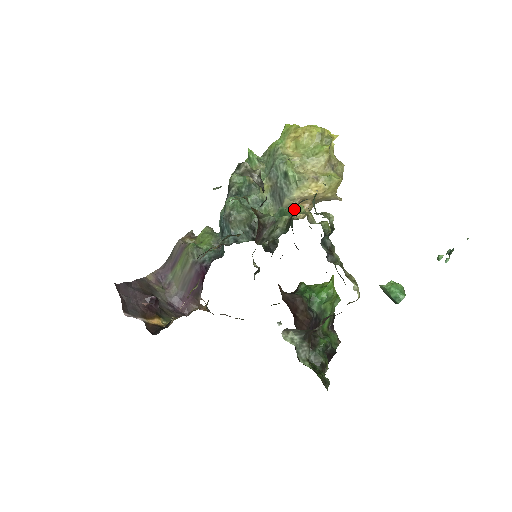
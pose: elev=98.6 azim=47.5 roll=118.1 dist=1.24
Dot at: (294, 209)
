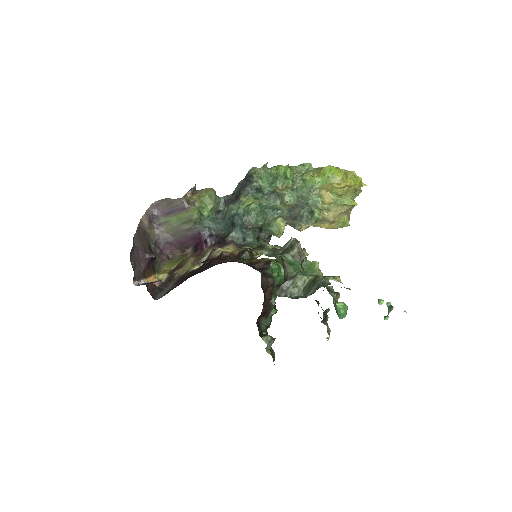
Dot at: (301, 227)
